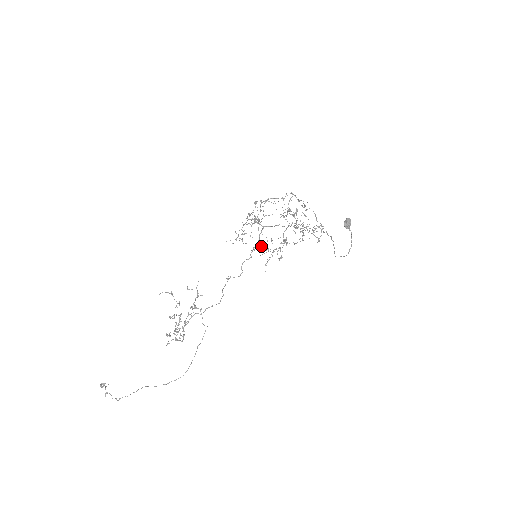
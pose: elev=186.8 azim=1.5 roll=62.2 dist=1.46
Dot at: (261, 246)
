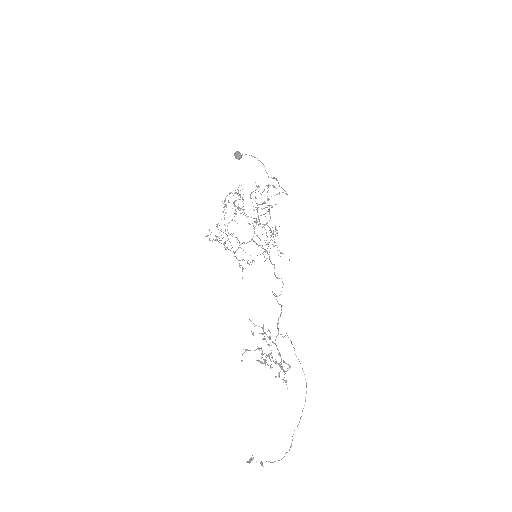
Dot at: (265, 250)
